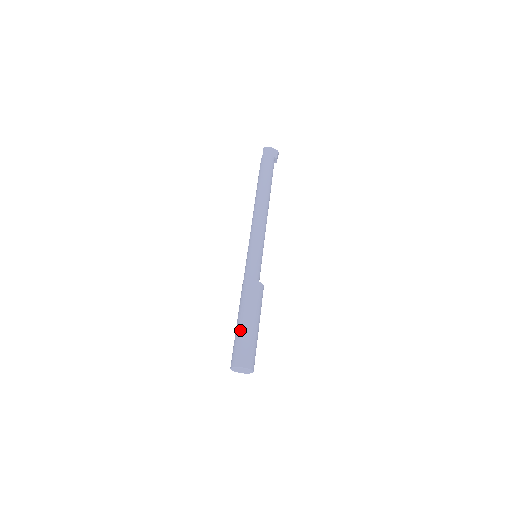
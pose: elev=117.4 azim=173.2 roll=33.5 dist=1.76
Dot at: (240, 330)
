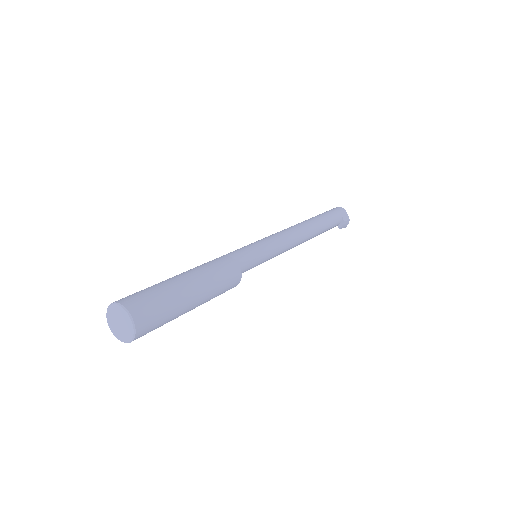
Dot at: (168, 280)
